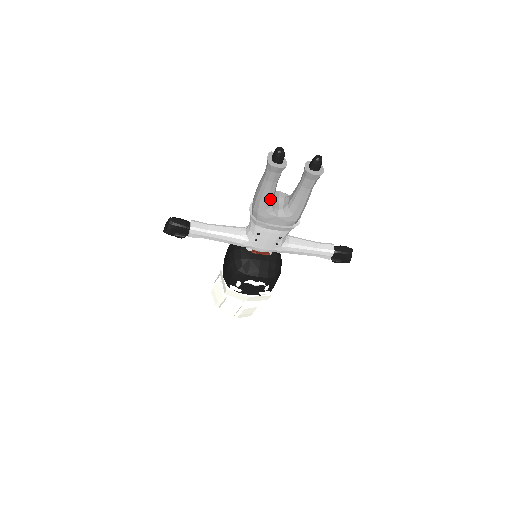
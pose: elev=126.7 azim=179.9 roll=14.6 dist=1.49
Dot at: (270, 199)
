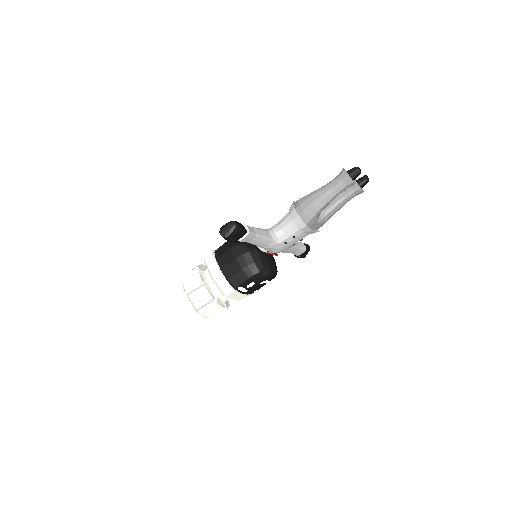
Dot at: occluded
